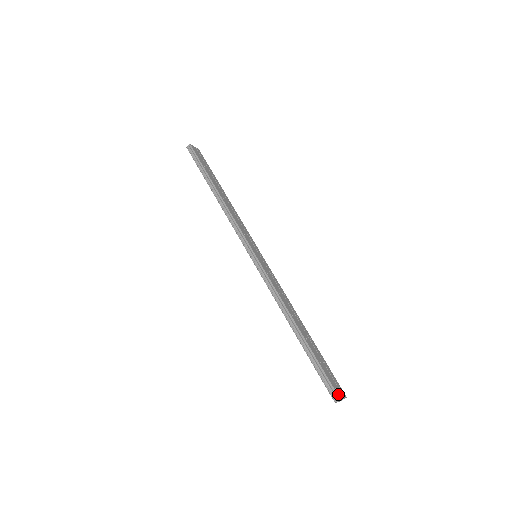
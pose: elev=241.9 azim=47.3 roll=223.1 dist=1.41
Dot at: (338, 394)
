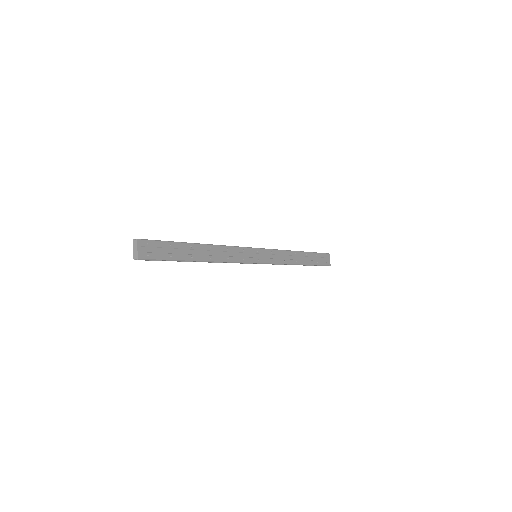
Dot at: (329, 264)
